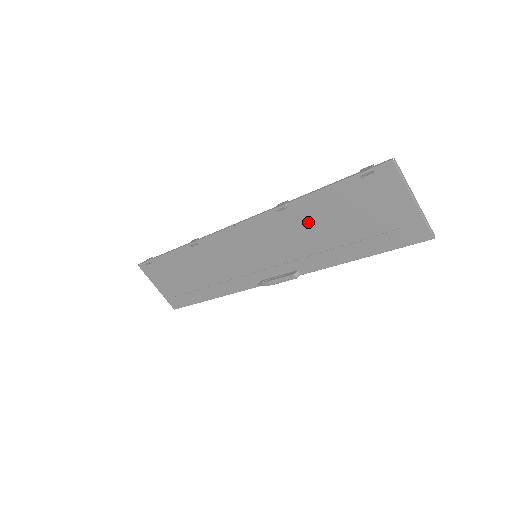
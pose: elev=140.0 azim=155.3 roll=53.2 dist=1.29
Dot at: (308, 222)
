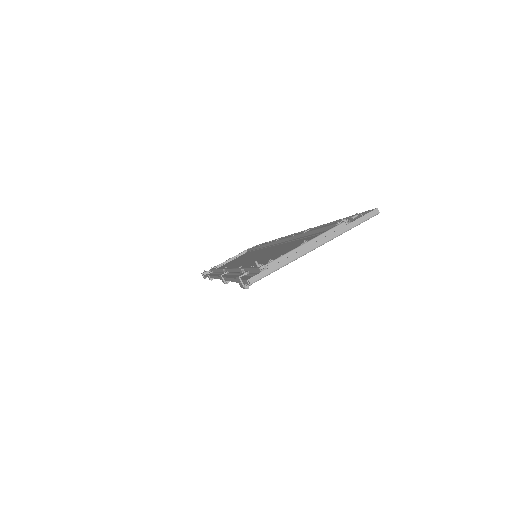
Dot at: occluded
